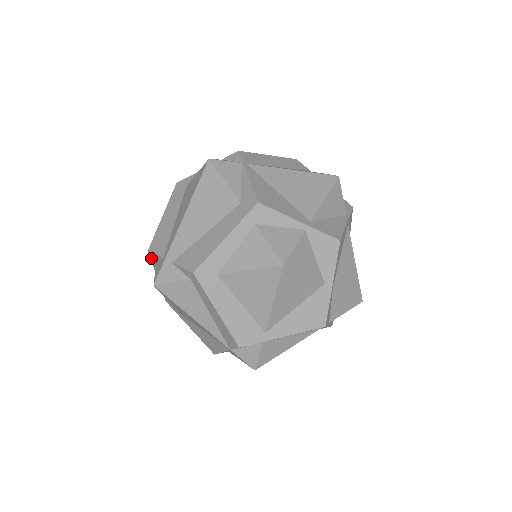
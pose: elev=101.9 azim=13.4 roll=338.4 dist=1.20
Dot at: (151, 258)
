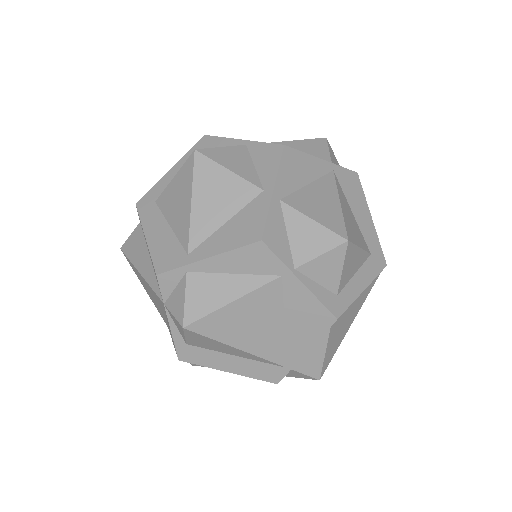
Dot at: occluded
